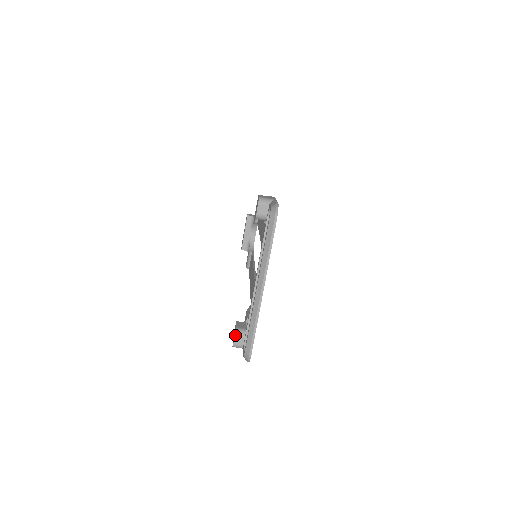
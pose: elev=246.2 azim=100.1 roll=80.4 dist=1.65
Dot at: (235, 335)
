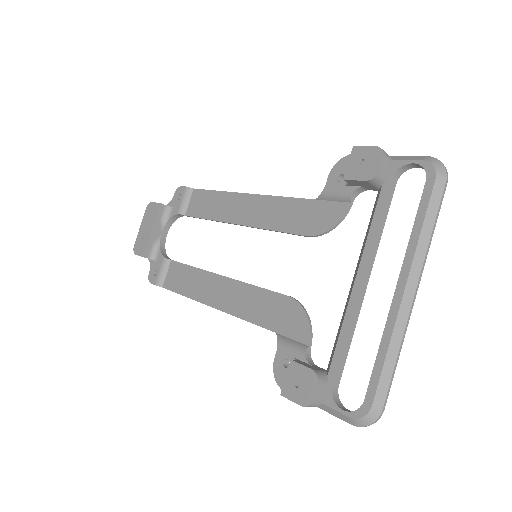
Dot at: (318, 383)
